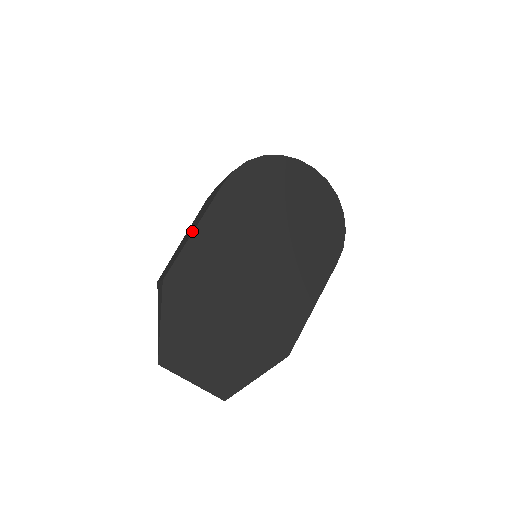
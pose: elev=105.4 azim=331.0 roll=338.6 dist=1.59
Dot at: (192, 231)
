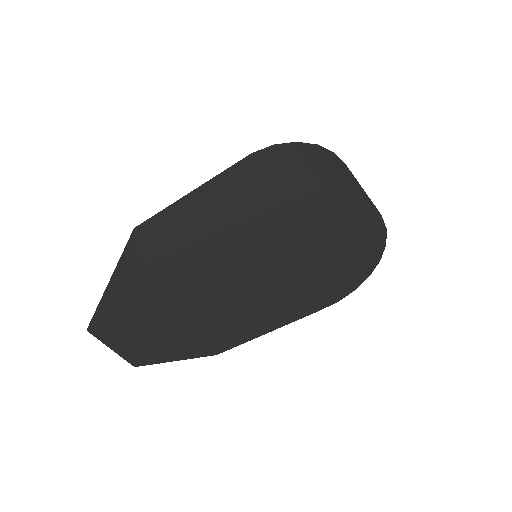
Dot at: (207, 232)
